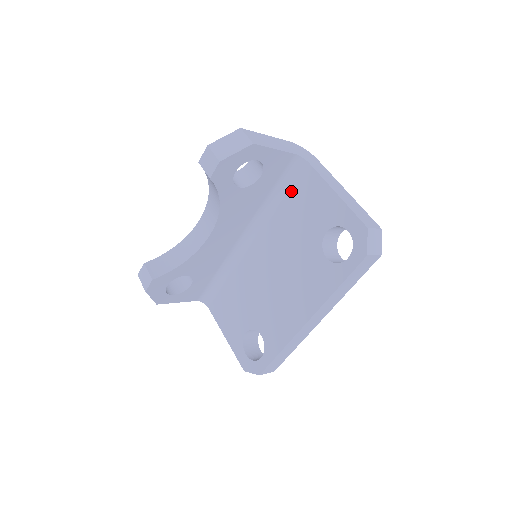
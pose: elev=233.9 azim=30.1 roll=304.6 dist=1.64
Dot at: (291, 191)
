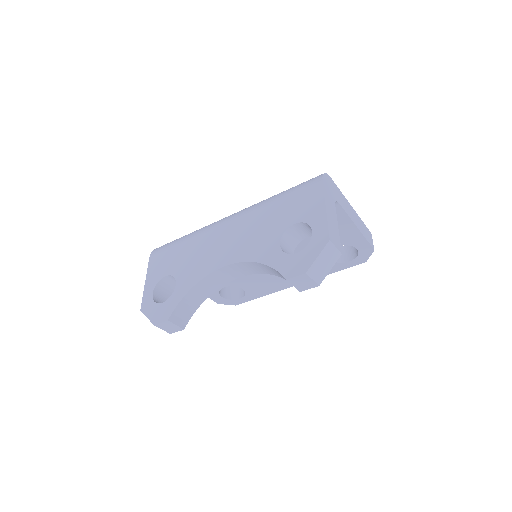
Dot at: occluded
